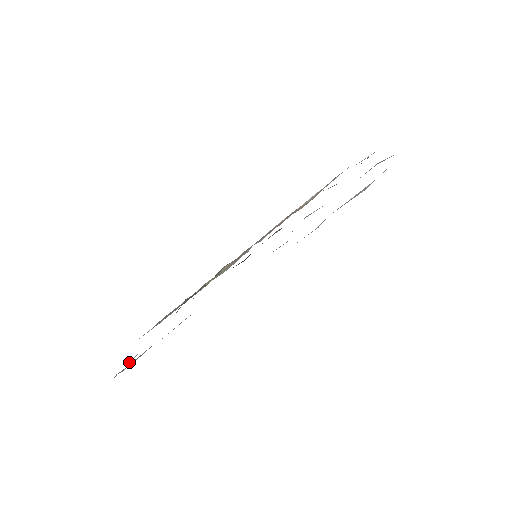
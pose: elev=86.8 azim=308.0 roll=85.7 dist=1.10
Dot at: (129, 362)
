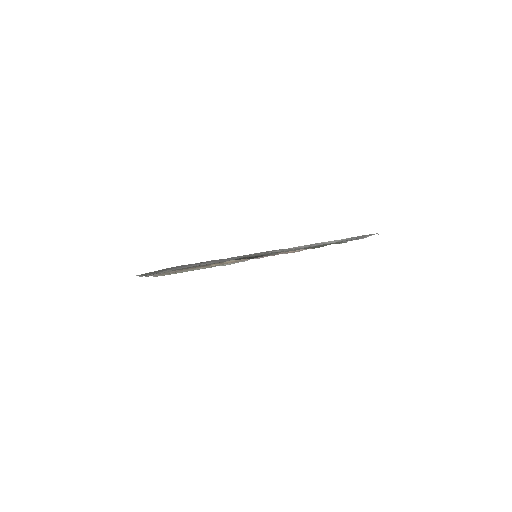
Dot at: (154, 274)
